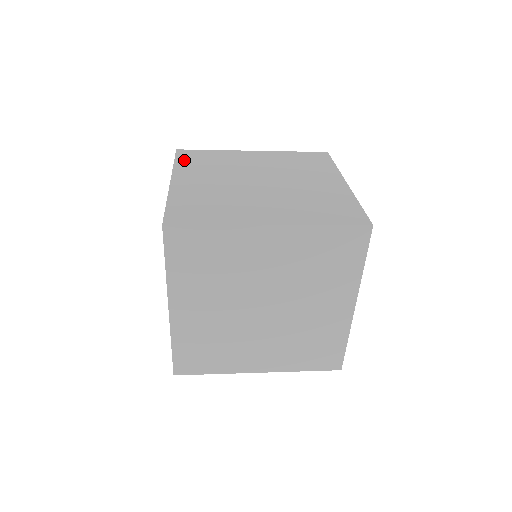
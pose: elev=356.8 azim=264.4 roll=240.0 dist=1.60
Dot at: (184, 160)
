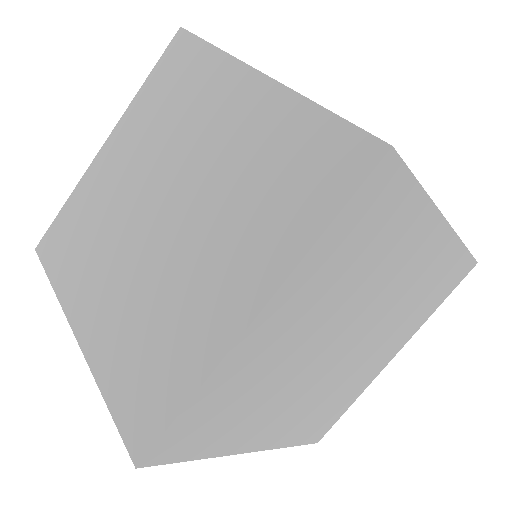
Dot at: occluded
